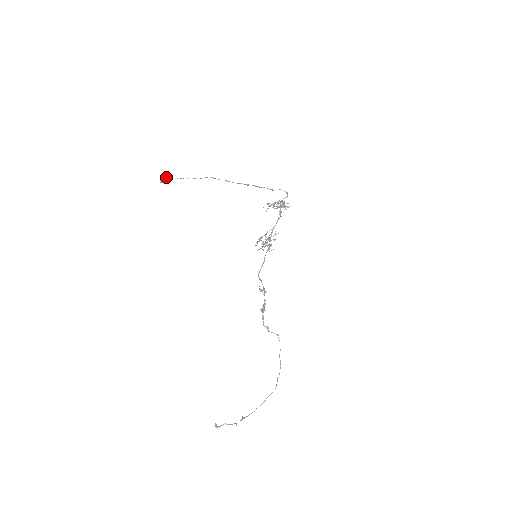
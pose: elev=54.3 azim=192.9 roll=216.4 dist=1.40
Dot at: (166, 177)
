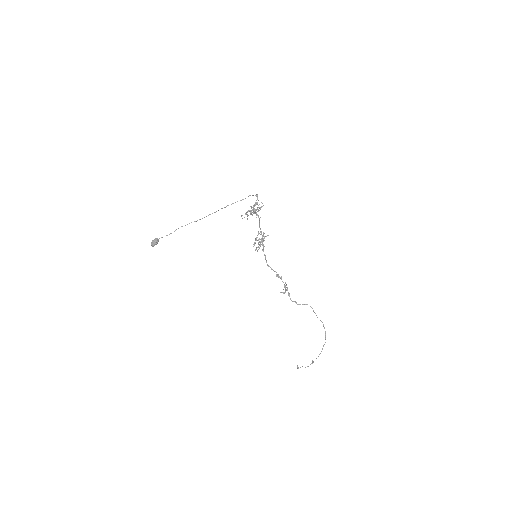
Dot at: (152, 243)
